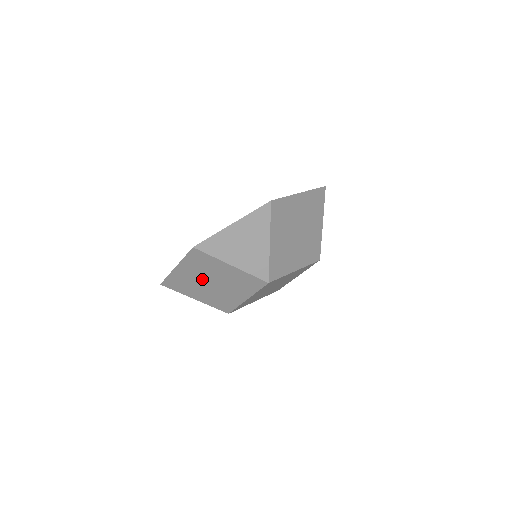
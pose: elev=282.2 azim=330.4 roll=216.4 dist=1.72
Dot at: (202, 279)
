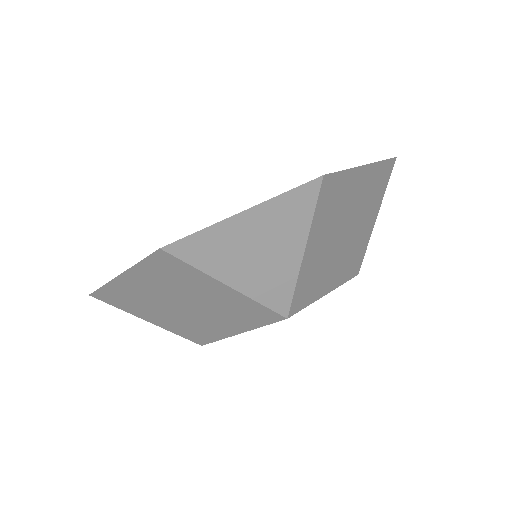
Dot at: (167, 298)
